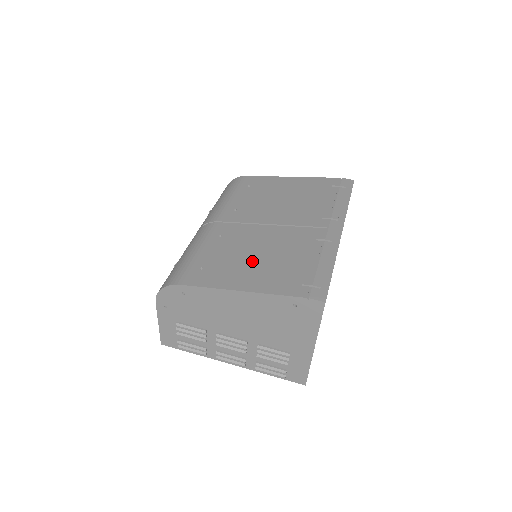
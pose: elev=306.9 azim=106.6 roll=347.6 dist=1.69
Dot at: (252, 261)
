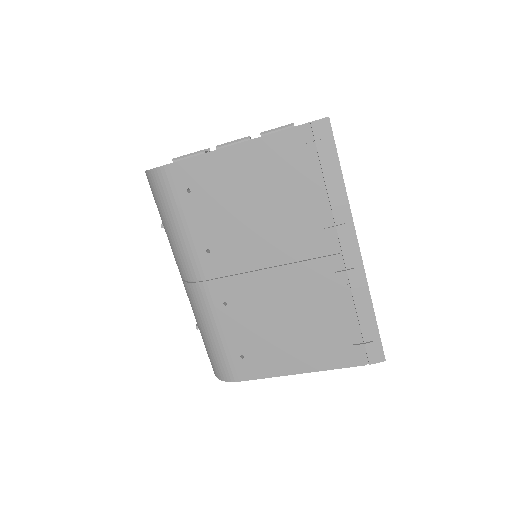
Dot at: (286, 333)
